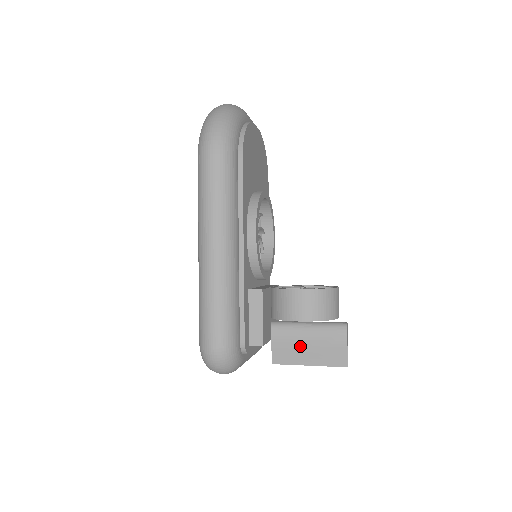
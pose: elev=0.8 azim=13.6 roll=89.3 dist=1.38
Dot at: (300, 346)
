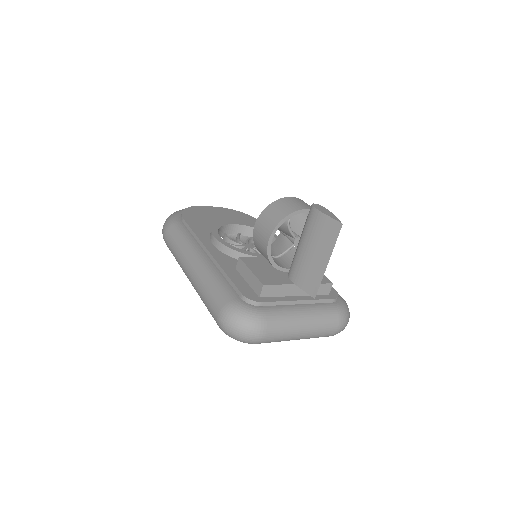
Dot at: (308, 260)
